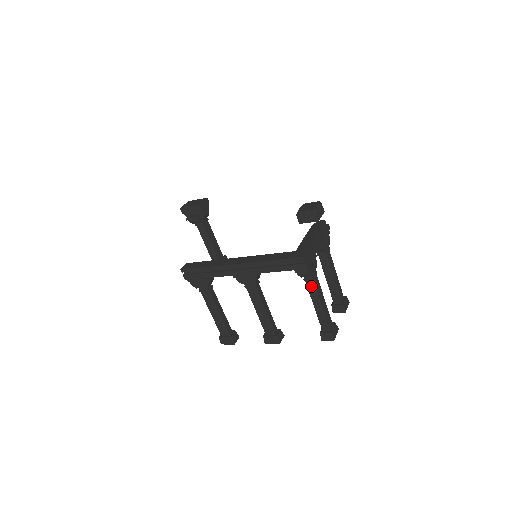
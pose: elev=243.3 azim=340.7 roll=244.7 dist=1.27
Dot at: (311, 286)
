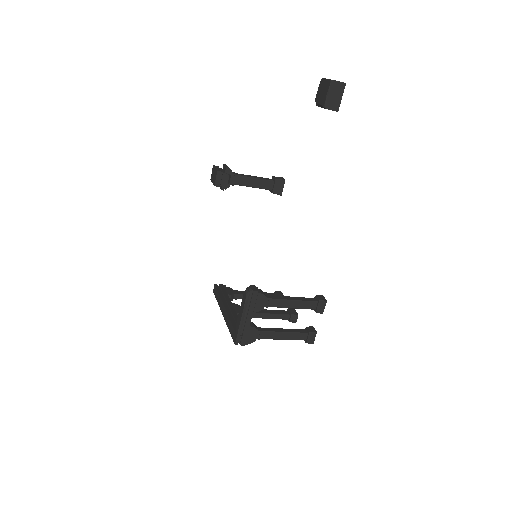
Dot at: (264, 338)
